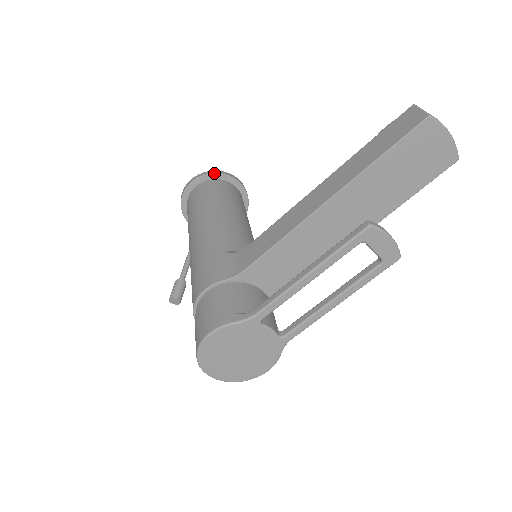
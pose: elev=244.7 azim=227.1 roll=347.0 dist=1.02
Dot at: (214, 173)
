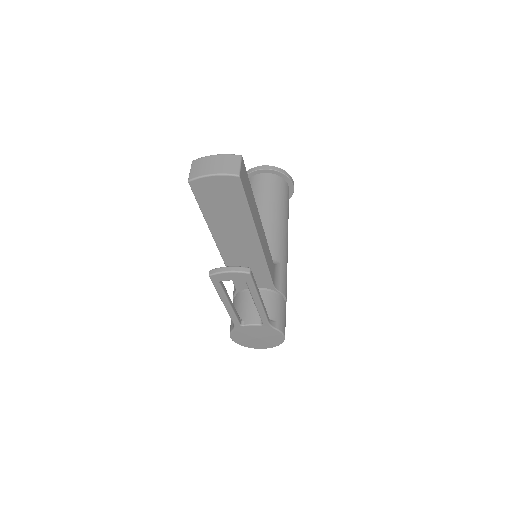
Dot at: occluded
